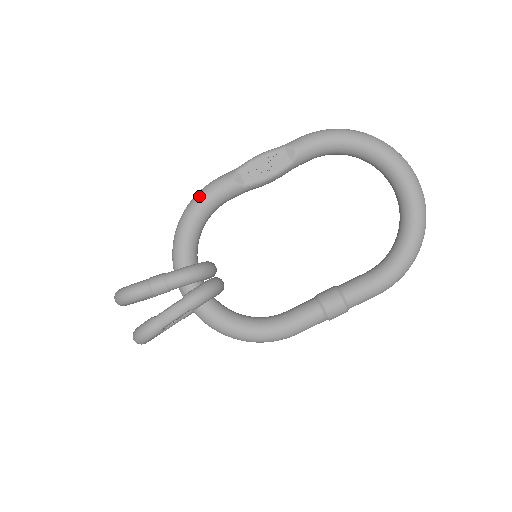
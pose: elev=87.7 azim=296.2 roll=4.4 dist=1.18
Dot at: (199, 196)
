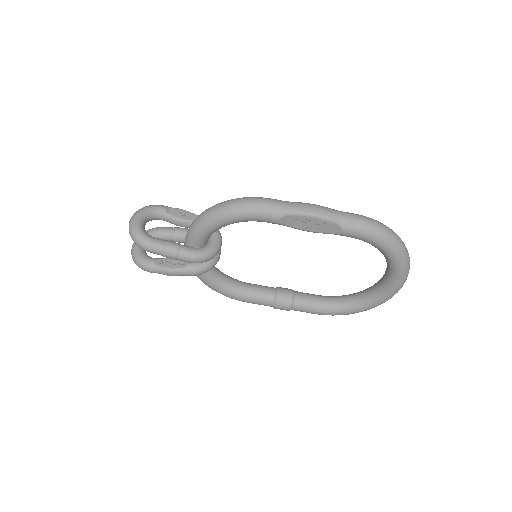
Dot at: (243, 211)
